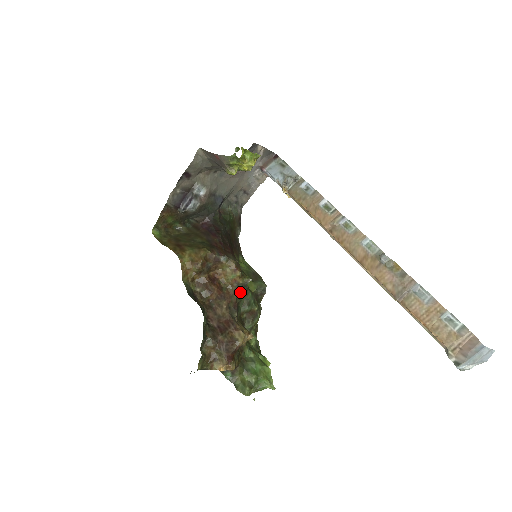
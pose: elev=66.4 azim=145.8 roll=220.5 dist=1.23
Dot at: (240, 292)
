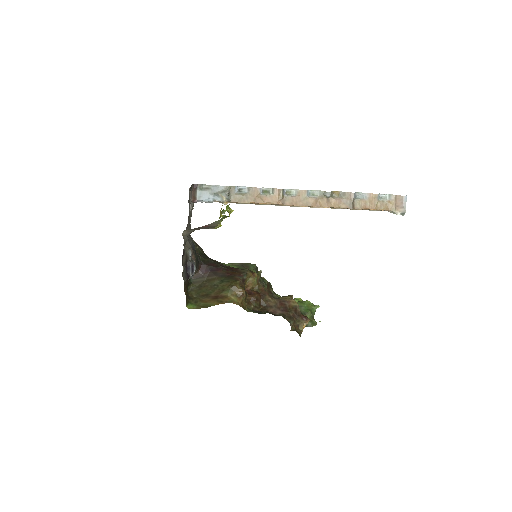
Dot at: occluded
